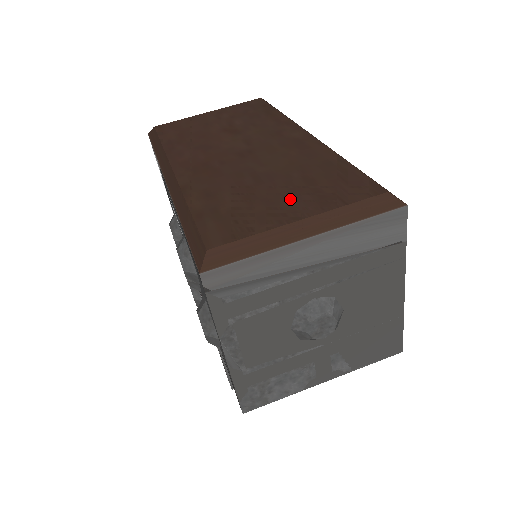
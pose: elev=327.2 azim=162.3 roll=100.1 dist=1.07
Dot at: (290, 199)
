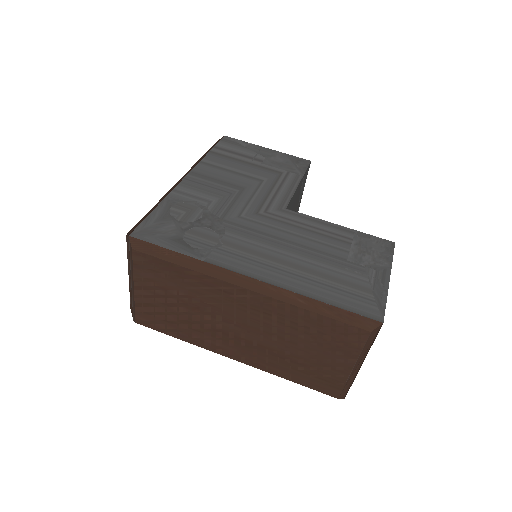
Dot at: (329, 357)
